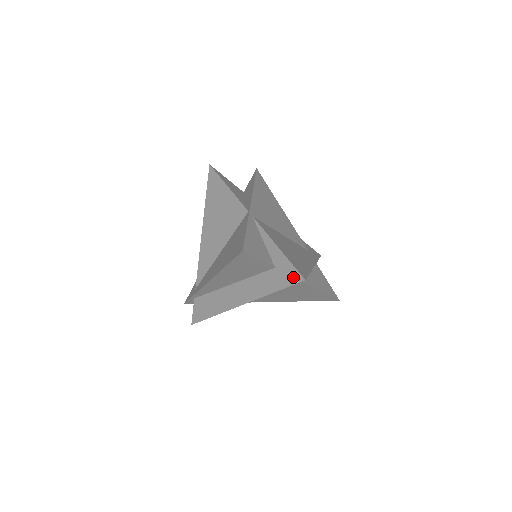
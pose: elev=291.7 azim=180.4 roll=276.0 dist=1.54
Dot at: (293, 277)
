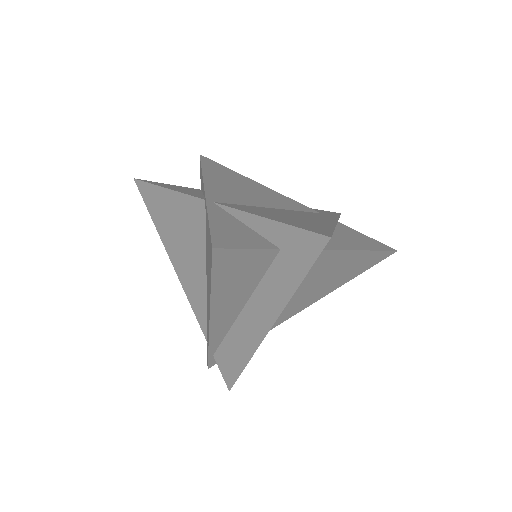
Dot at: (311, 245)
